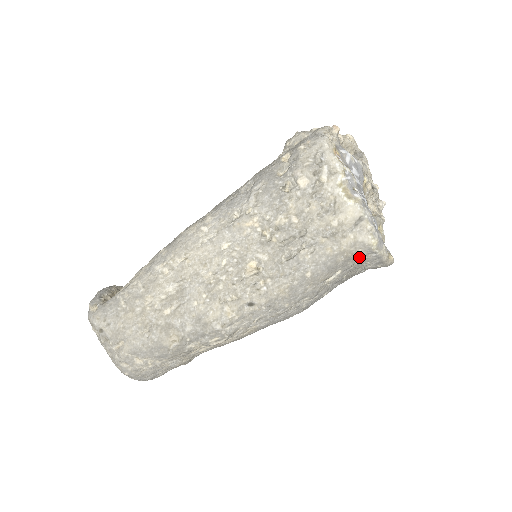
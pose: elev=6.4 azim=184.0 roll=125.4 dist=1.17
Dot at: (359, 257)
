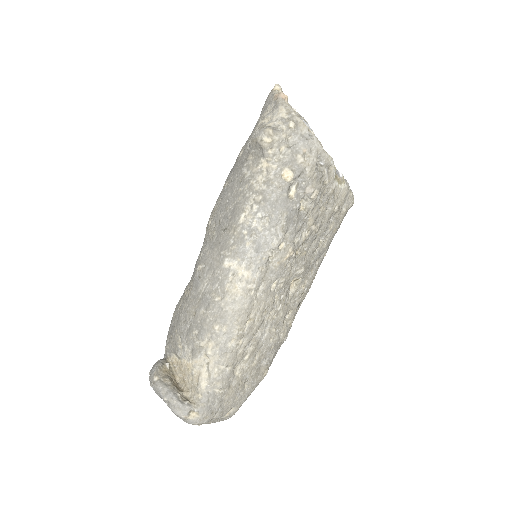
Dot at: occluded
